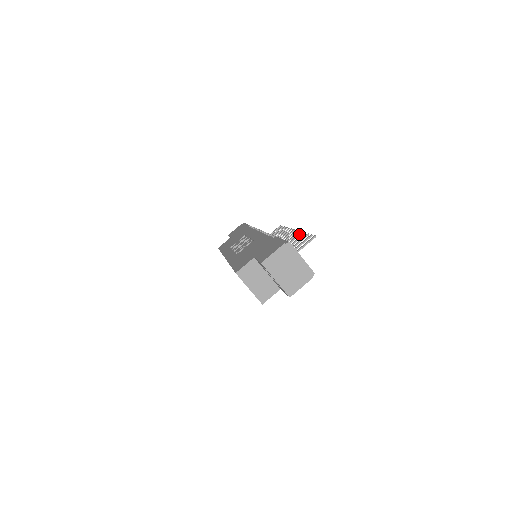
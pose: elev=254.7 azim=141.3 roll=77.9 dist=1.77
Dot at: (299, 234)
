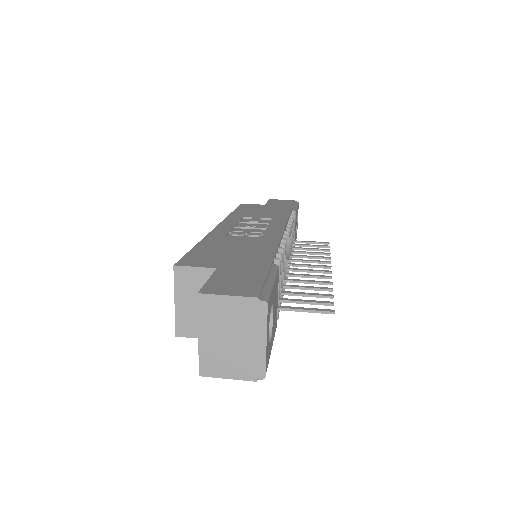
Dot at: (325, 282)
